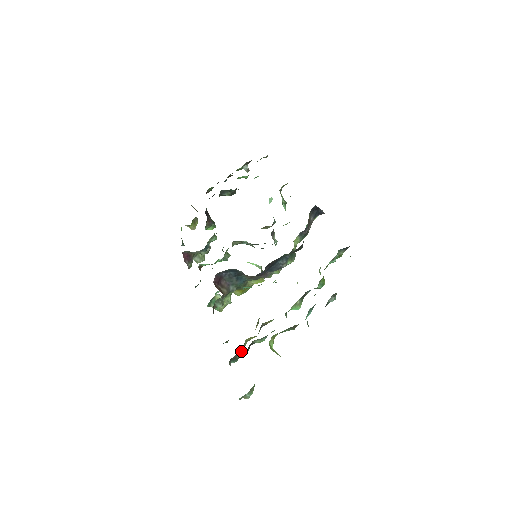
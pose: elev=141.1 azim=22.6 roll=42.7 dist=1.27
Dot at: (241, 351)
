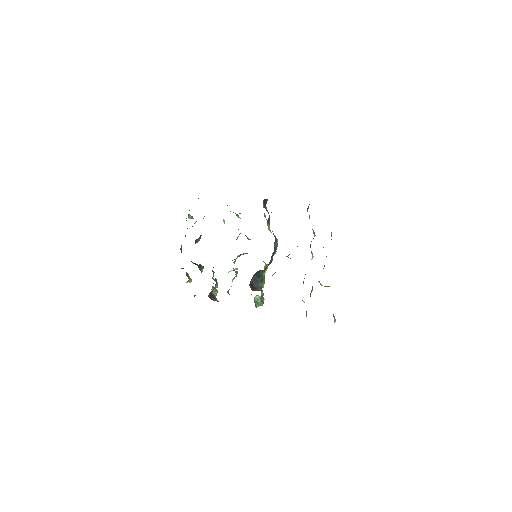
Dot at: occluded
